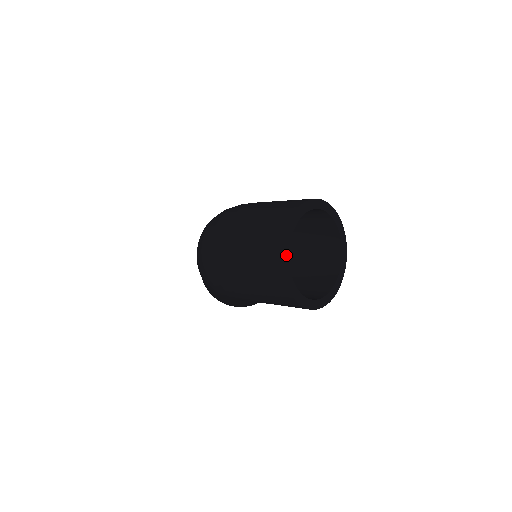
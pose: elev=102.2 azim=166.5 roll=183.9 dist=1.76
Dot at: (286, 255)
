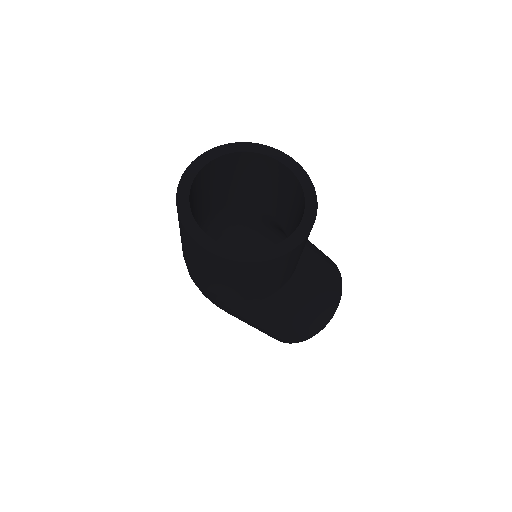
Dot at: (184, 203)
